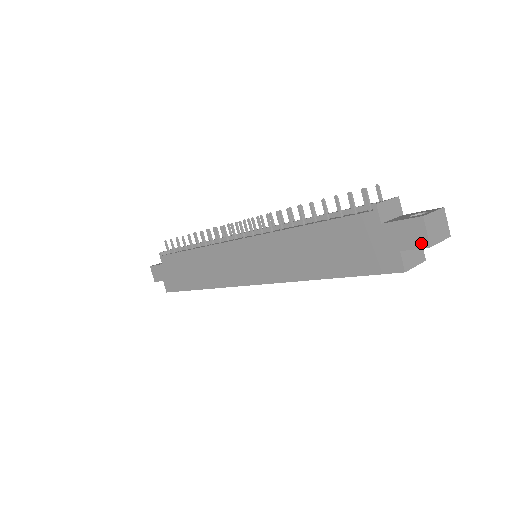
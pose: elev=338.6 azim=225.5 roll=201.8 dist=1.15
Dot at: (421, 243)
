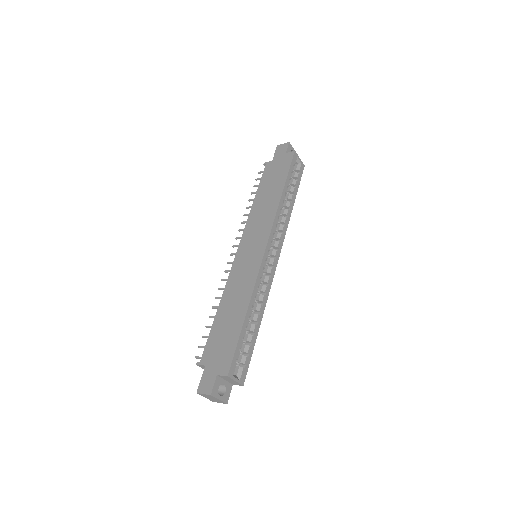
Dot at: (286, 145)
